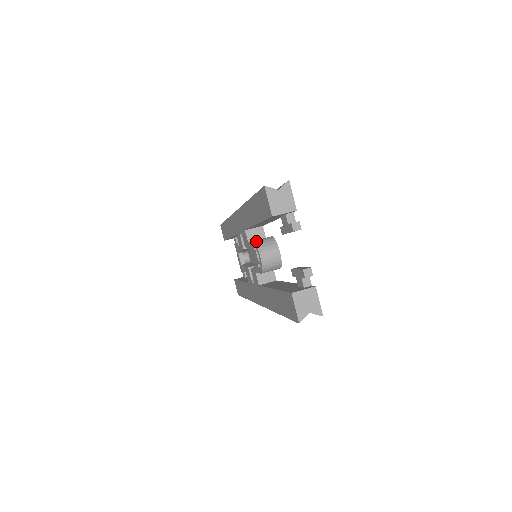
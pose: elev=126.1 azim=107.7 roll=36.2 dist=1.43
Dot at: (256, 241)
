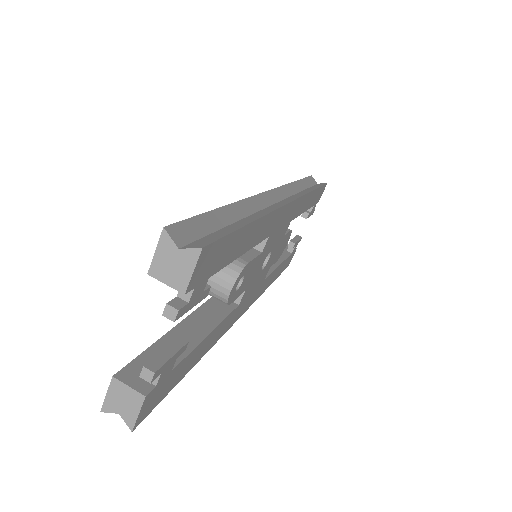
Dot at: occluded
